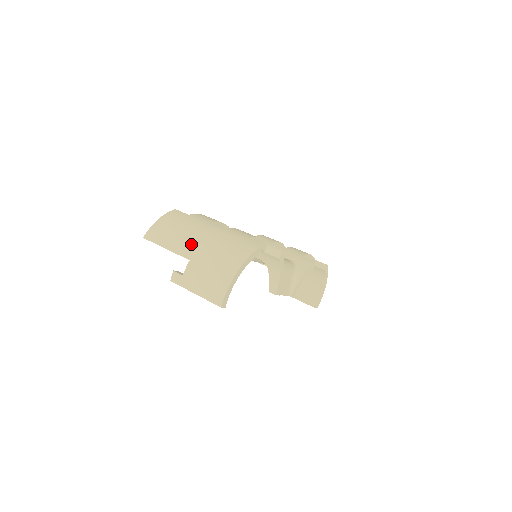
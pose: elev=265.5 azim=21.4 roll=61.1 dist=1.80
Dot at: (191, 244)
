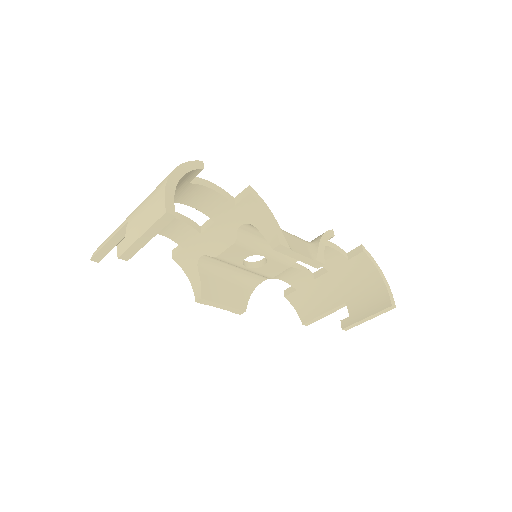
Dot at: (130, 214)
